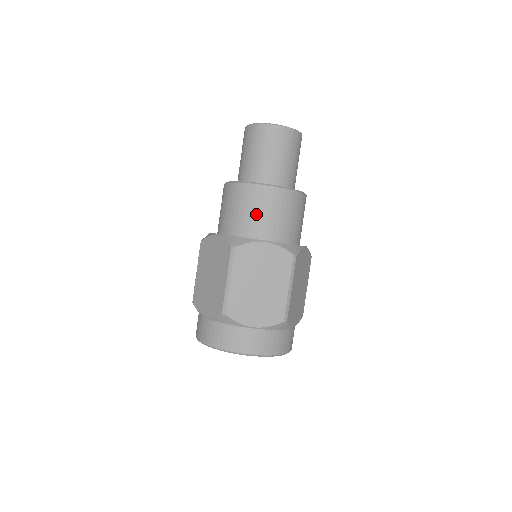
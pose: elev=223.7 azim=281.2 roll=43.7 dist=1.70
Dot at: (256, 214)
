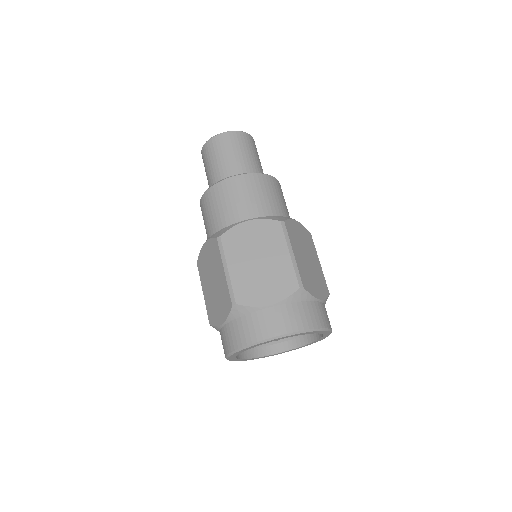
Dot at: (231, 204)
